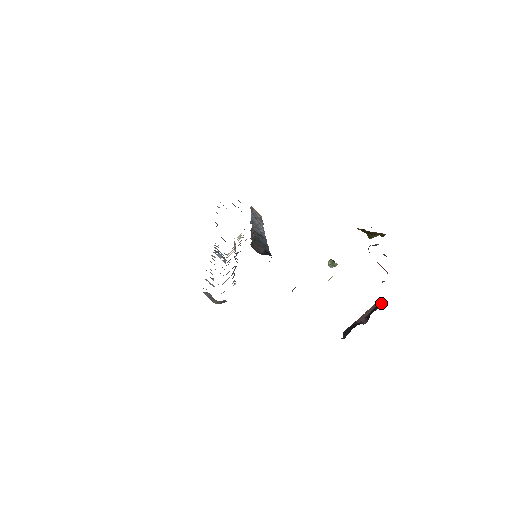
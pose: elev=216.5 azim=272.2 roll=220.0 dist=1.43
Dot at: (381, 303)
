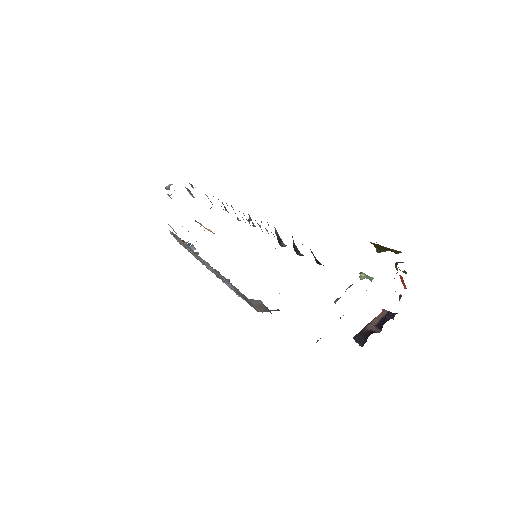
Dot at: (391, 313)
